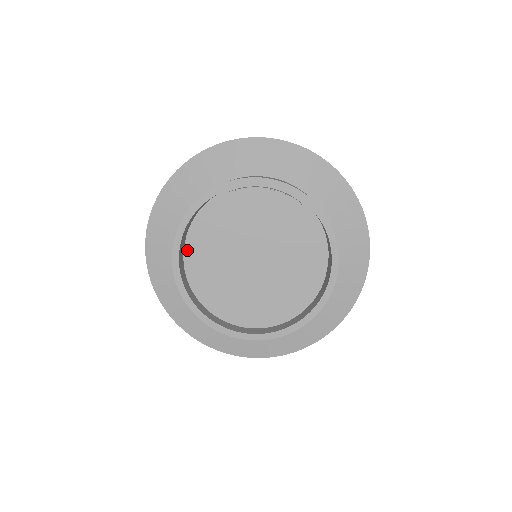
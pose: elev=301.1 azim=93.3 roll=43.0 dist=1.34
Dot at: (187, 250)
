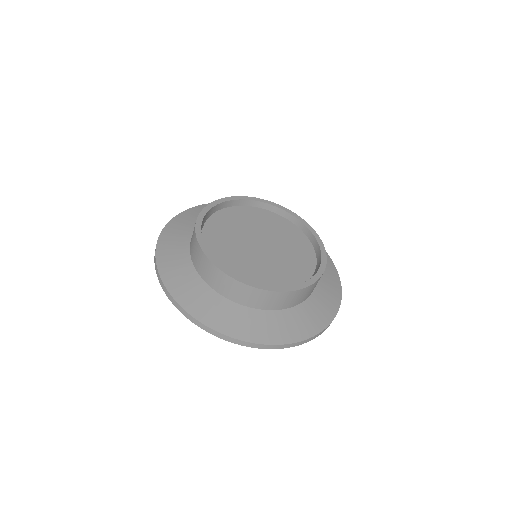
Dot at: (210, 252)
